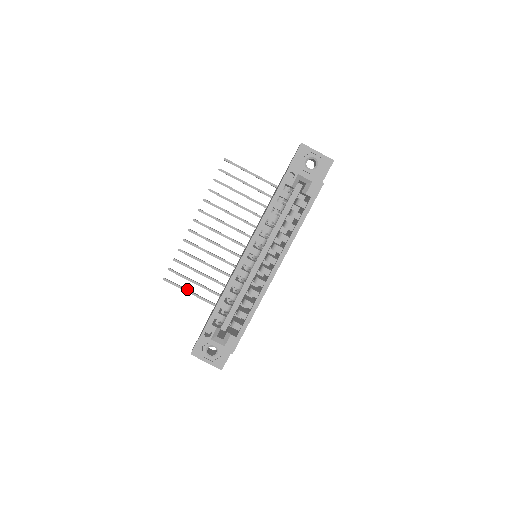
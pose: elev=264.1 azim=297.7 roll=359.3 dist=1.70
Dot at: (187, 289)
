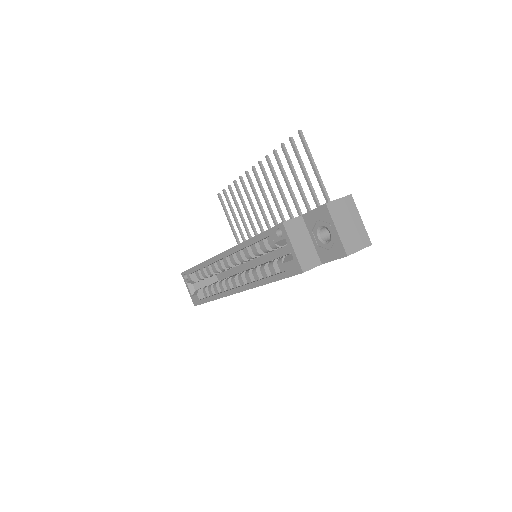
Dot at: occluded
